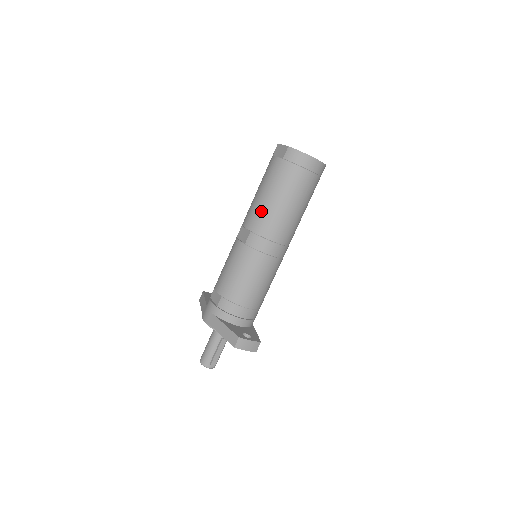
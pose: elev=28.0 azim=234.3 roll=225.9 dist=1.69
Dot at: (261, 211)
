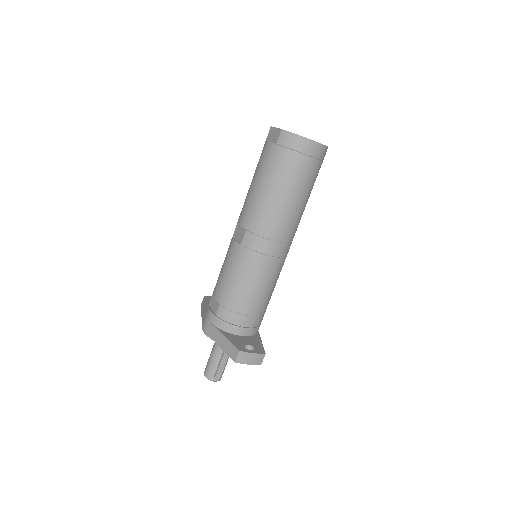
Dot at: (256, 206)
